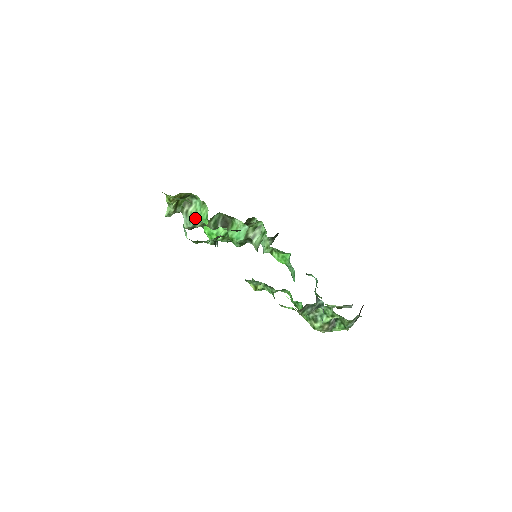
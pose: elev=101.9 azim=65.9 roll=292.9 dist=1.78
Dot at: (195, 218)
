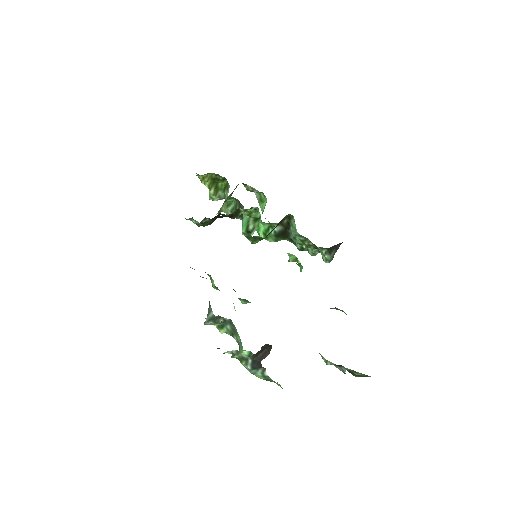
Dot at: occluded
